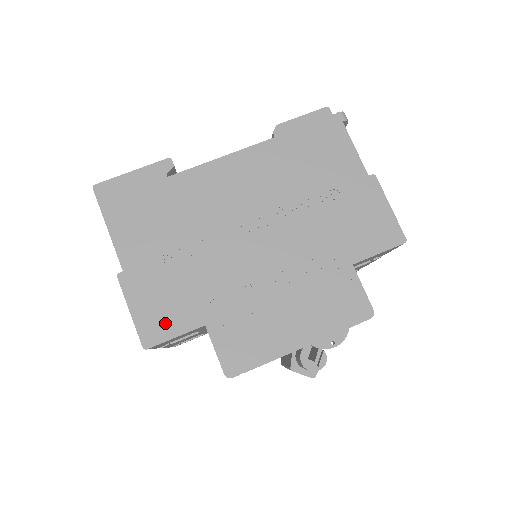
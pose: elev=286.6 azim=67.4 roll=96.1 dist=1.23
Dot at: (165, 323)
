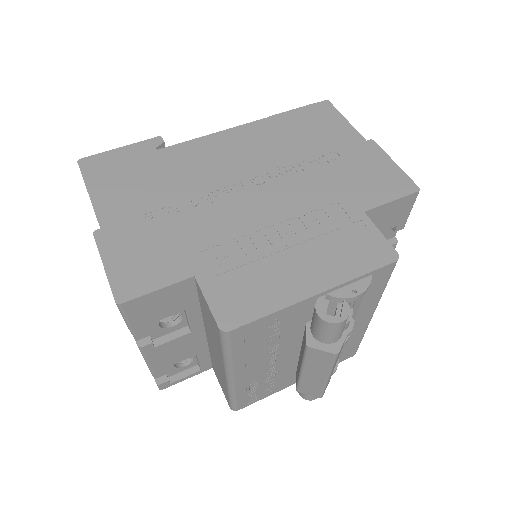
Dot at: (145, 276)
